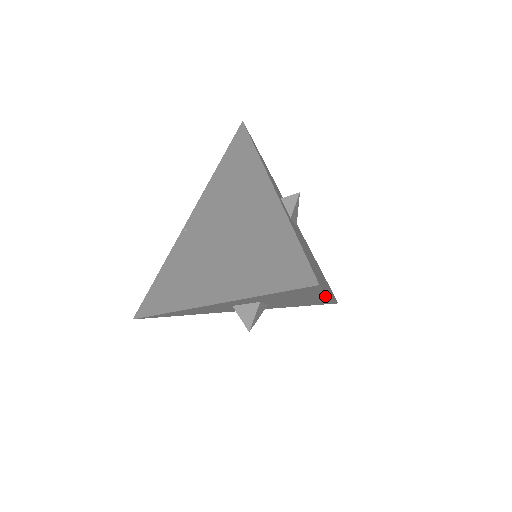
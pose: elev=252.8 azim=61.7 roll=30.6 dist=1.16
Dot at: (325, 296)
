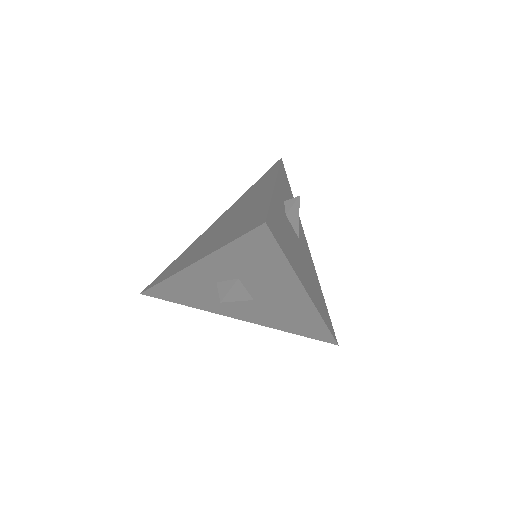
Dot at: (301, 291)
